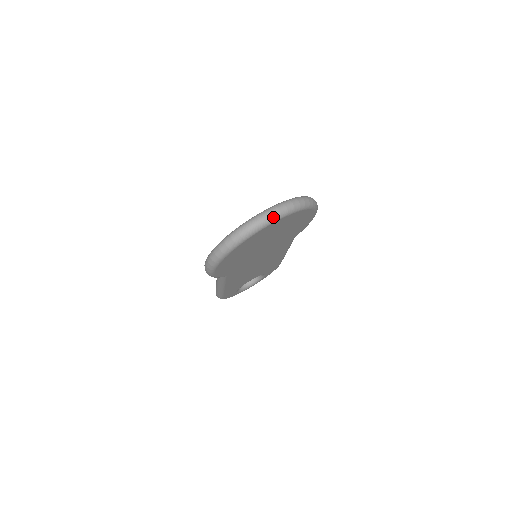
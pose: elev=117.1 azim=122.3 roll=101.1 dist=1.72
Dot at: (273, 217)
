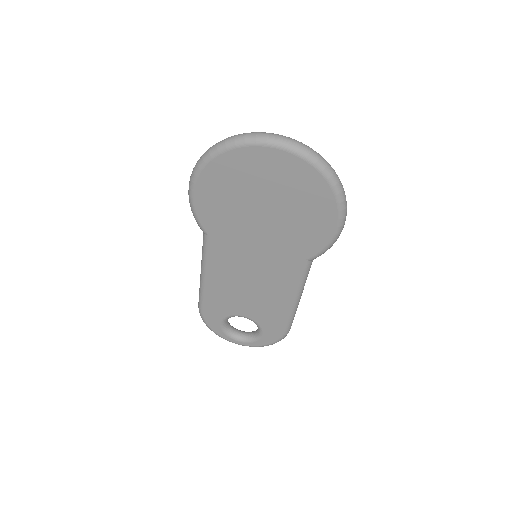
Dot at: (279, 140)
